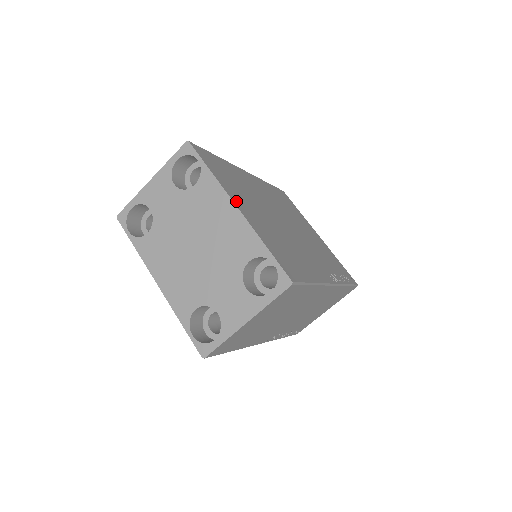
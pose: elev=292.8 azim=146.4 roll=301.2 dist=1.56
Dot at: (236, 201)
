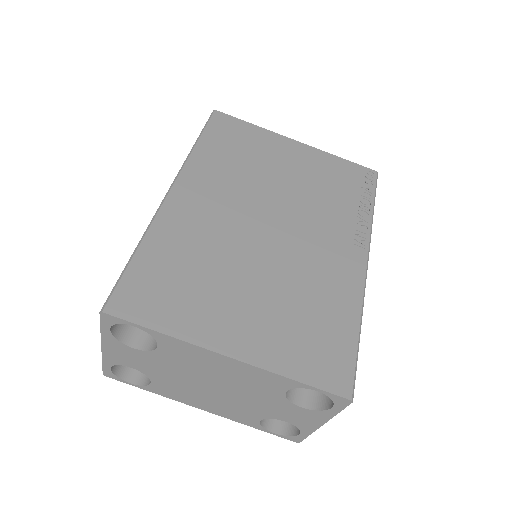
Dot at: (219, 341)
